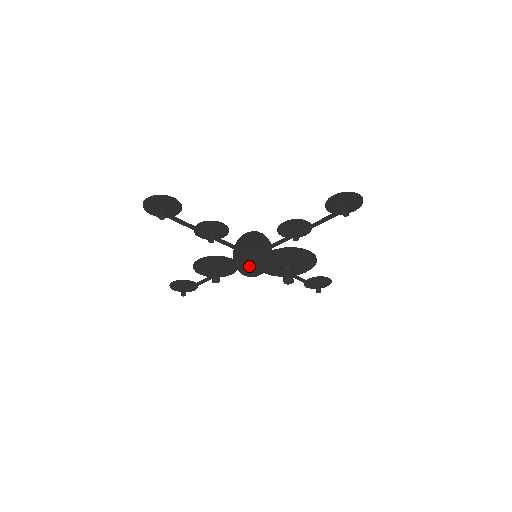
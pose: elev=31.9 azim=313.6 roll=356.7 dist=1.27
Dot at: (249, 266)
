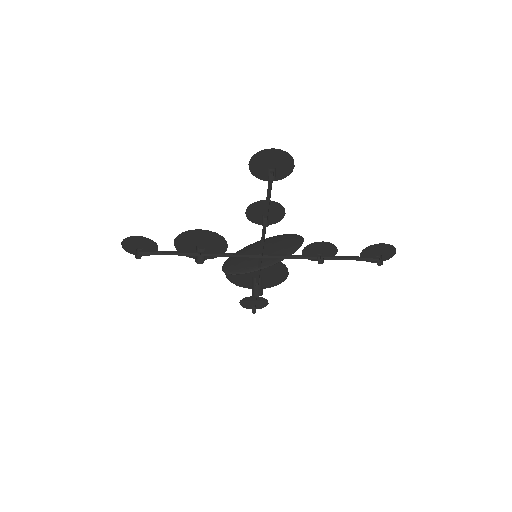
Dot at: (238, 262)
